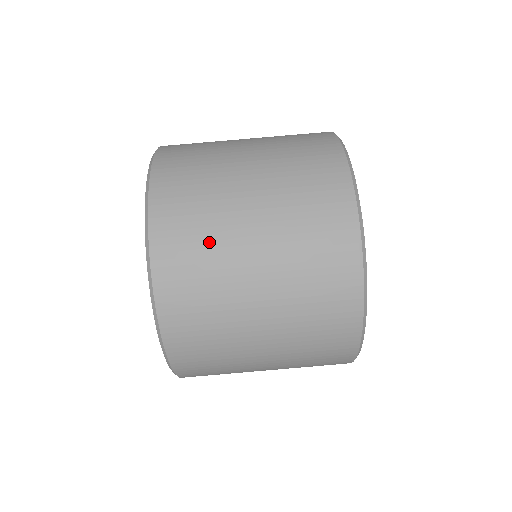
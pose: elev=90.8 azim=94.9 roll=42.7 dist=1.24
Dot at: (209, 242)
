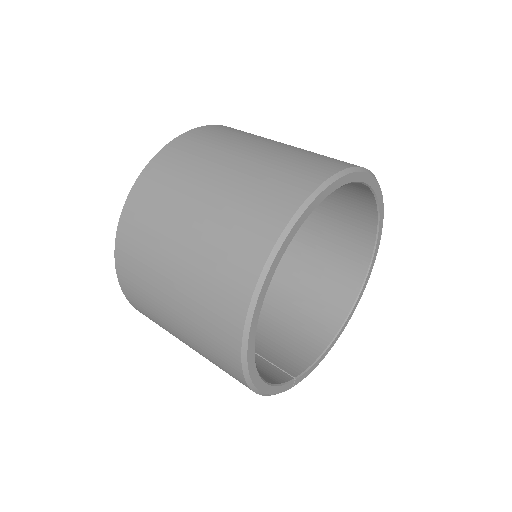
Dot at: (200, 158)
